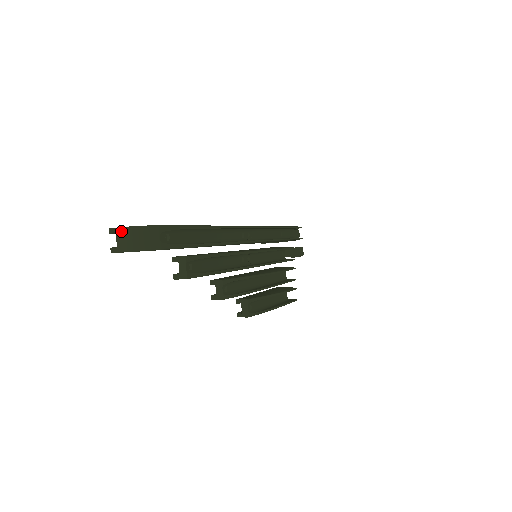
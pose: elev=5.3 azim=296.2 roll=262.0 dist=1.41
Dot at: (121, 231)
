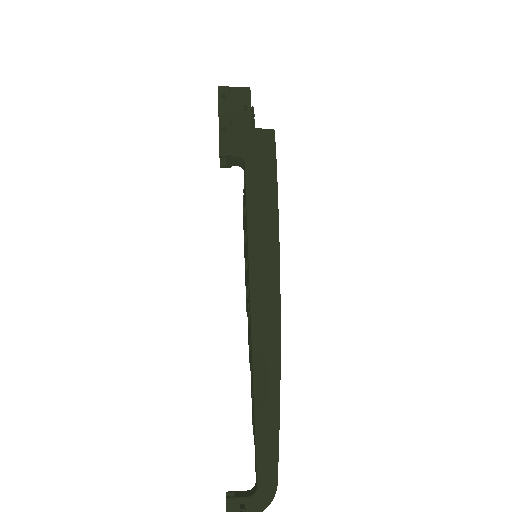
Dot at: out of frame
